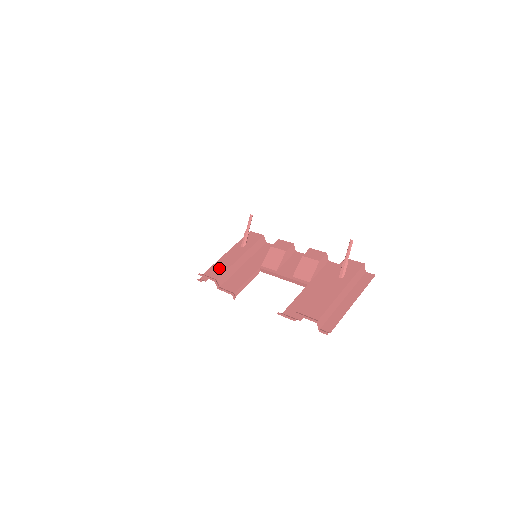
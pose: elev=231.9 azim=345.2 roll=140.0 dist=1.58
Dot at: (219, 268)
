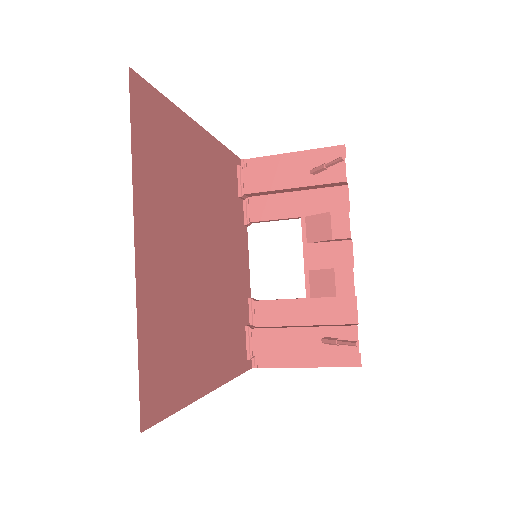
Dot at: (261, 179)
